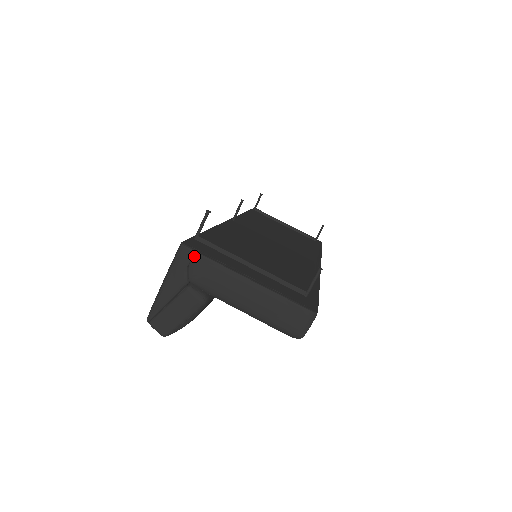
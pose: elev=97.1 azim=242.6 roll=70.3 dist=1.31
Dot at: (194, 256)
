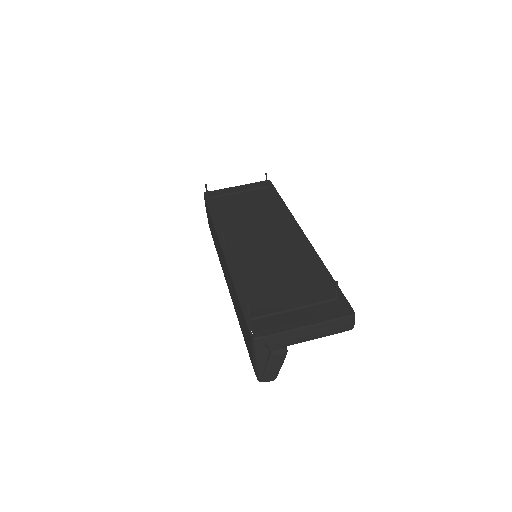
Dot at: (266, 339)
